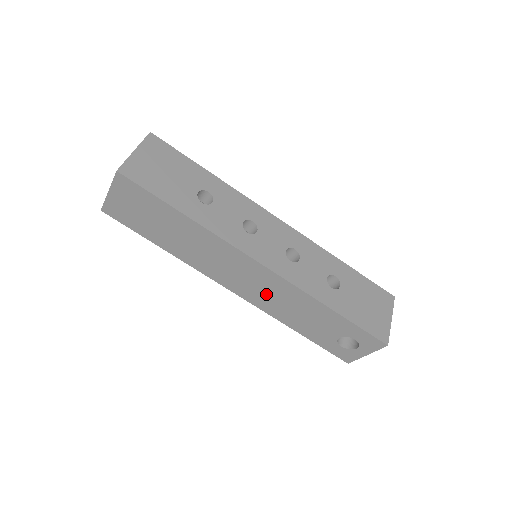
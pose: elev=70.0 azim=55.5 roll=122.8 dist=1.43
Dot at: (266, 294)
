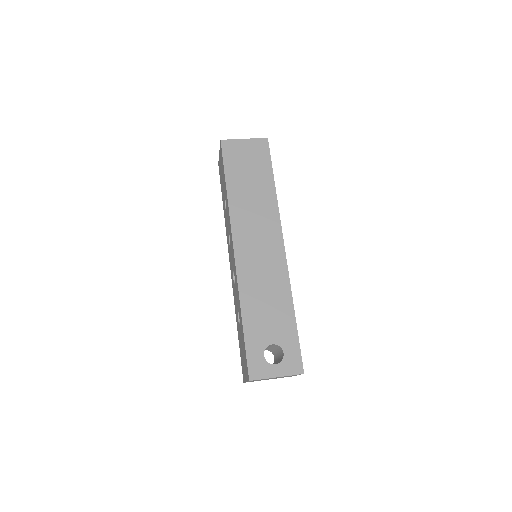
Dot at: (259, 269)
